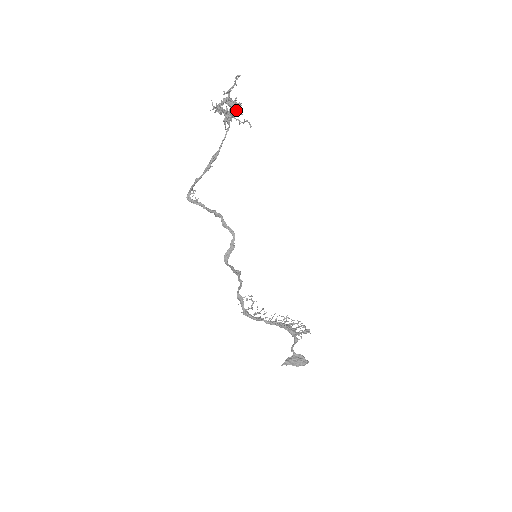
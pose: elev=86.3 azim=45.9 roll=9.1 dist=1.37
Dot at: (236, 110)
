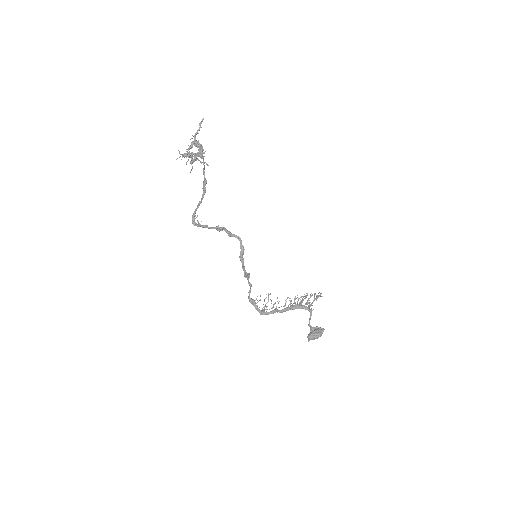
Dot at: (202, 149)
